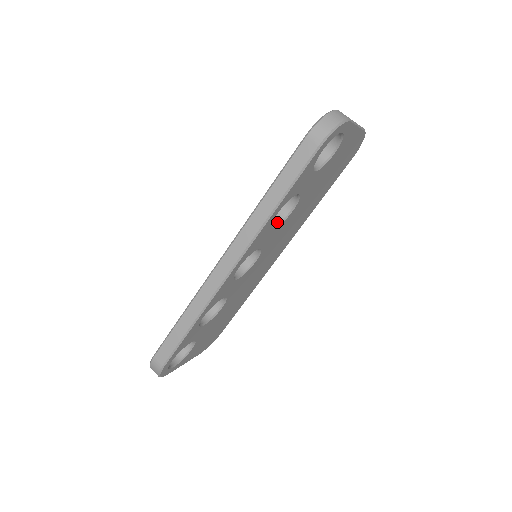
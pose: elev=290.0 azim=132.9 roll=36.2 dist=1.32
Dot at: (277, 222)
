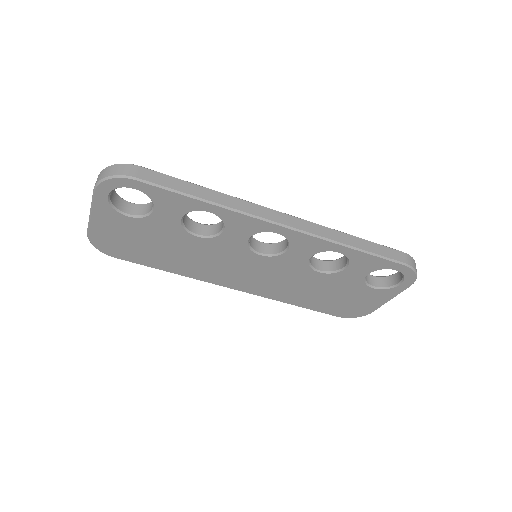
Dot at: (310, 260)
